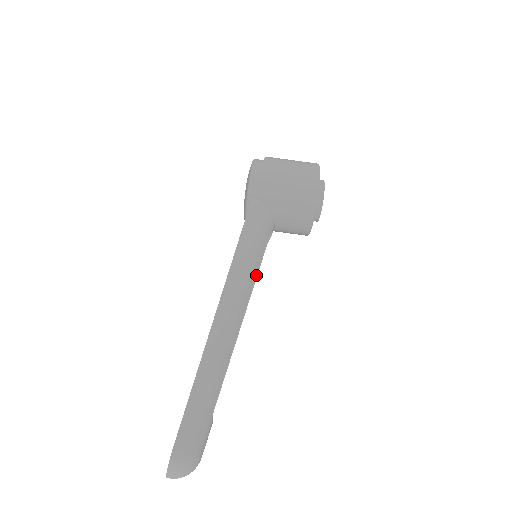
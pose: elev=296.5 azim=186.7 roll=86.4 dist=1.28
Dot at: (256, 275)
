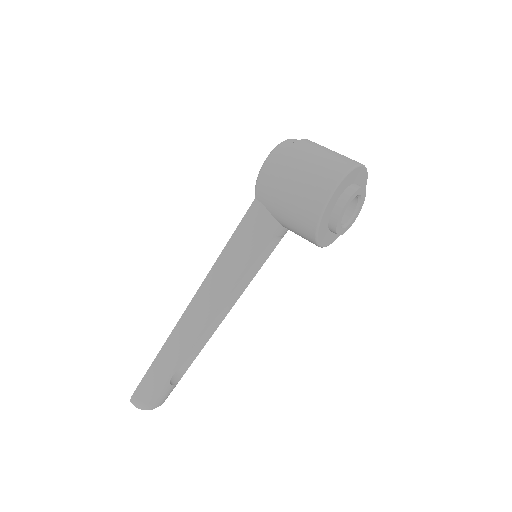
Dot at: (256, 272)
